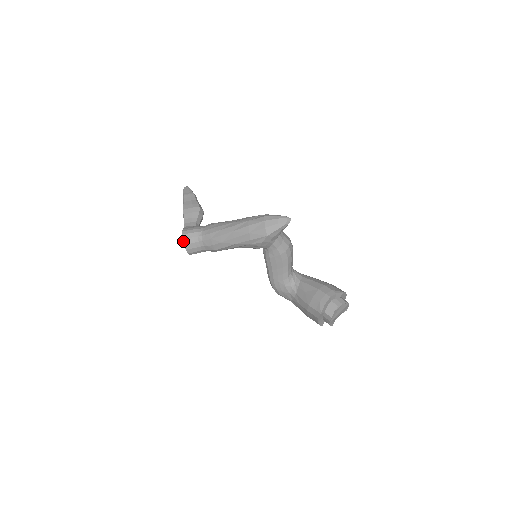
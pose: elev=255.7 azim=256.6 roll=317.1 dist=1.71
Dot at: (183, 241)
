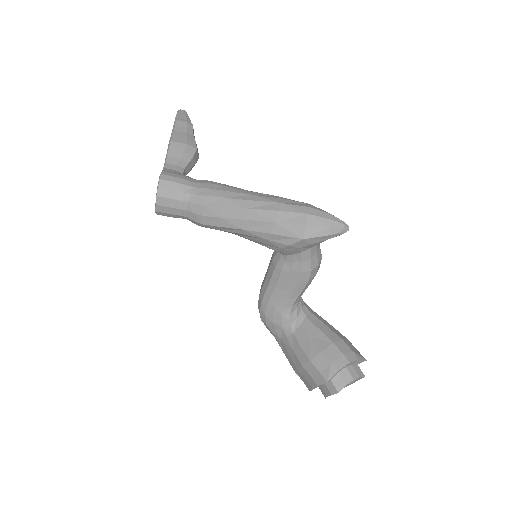
Dot at: (157, 189)
